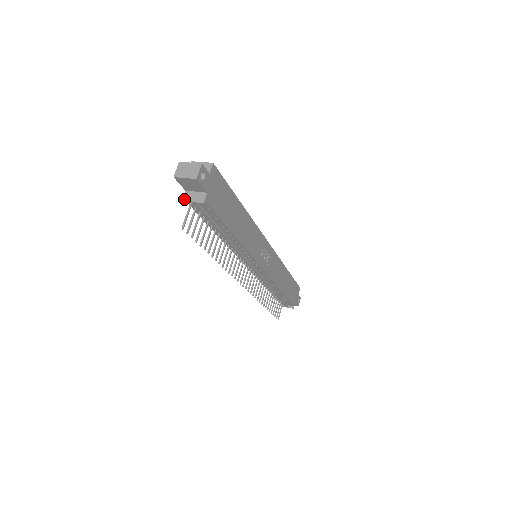
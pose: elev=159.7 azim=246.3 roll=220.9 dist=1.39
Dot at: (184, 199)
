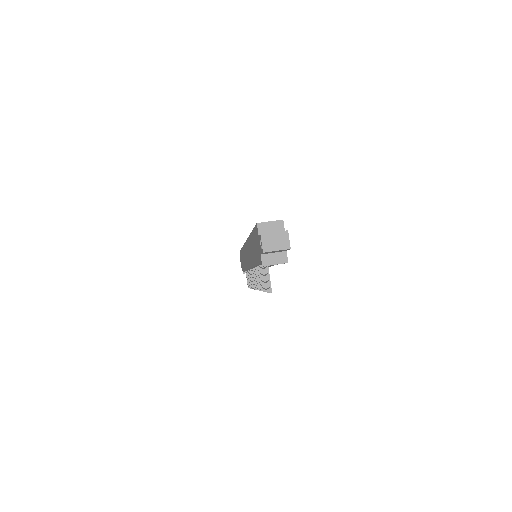
Dot at: (264, 264)
